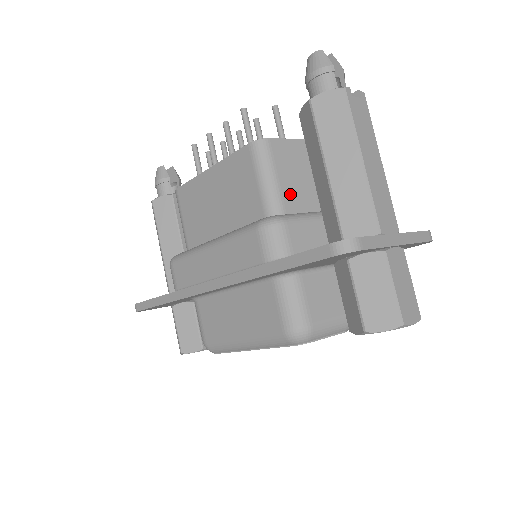
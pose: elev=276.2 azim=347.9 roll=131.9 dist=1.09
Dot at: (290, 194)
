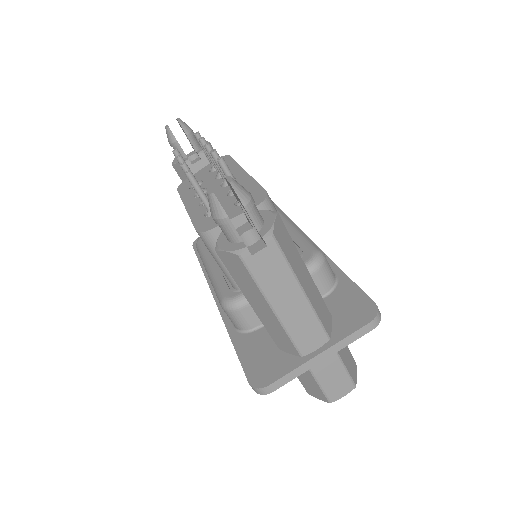
Dot at: occluded
